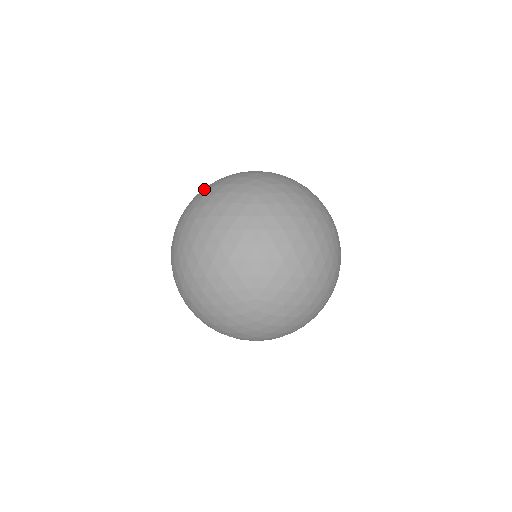
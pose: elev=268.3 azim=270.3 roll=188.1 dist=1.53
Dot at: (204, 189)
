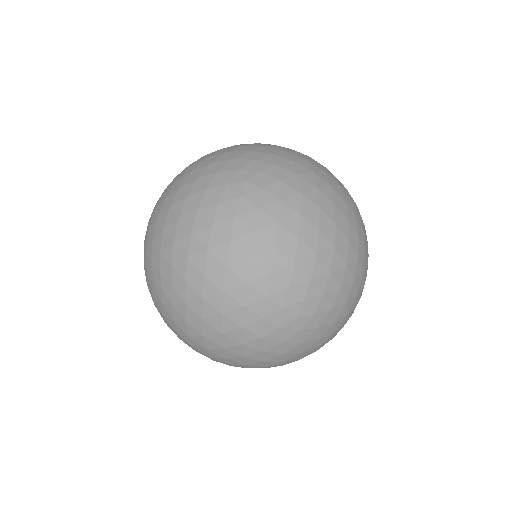
Dot at: (164, 196)
